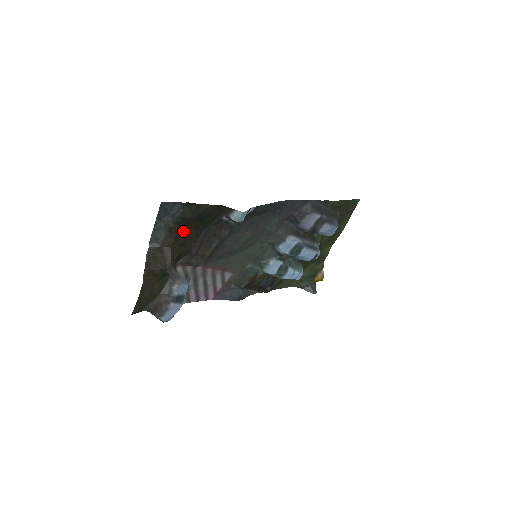
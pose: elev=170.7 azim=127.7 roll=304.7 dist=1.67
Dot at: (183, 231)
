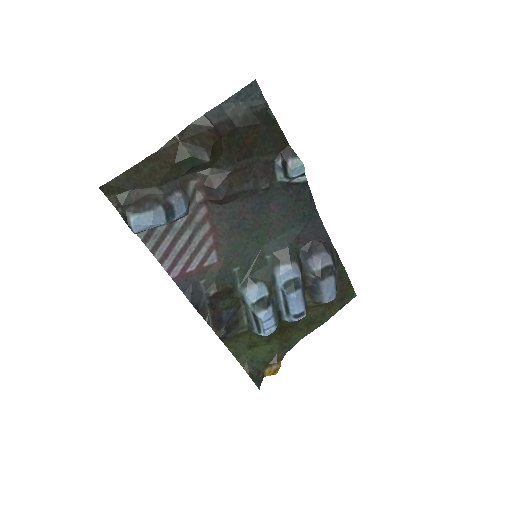
Dot at: (242, 134)
